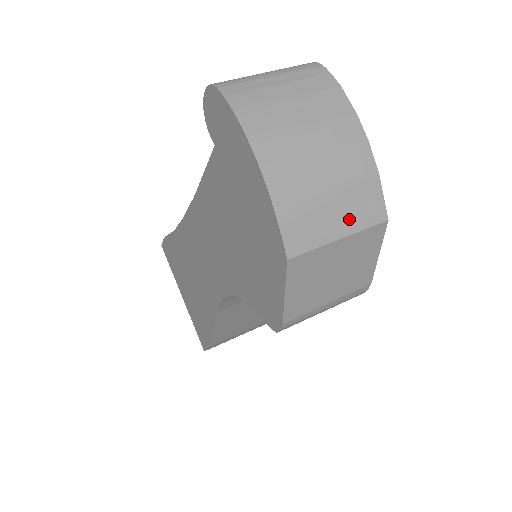
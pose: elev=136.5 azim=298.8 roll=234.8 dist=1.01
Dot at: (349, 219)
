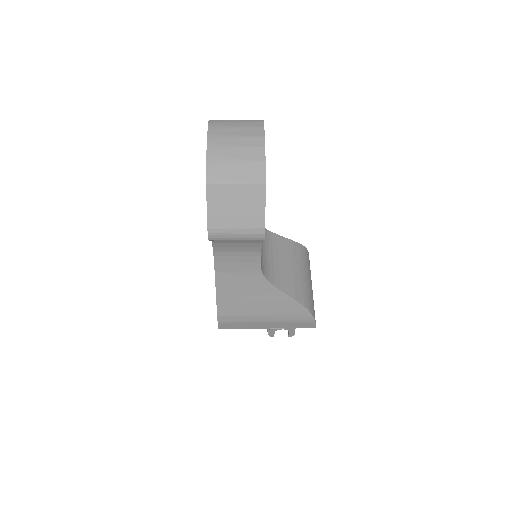
Dot at: (243, 176)
